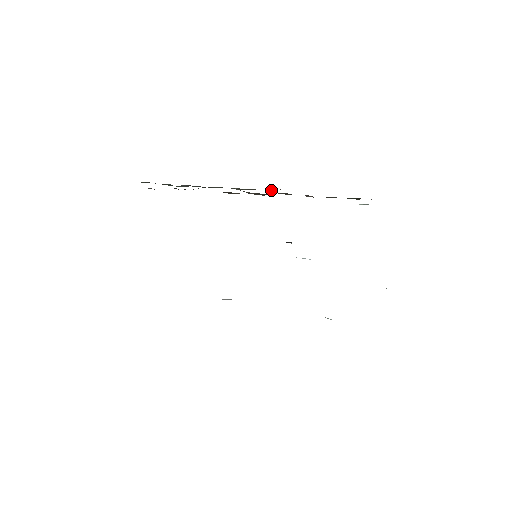
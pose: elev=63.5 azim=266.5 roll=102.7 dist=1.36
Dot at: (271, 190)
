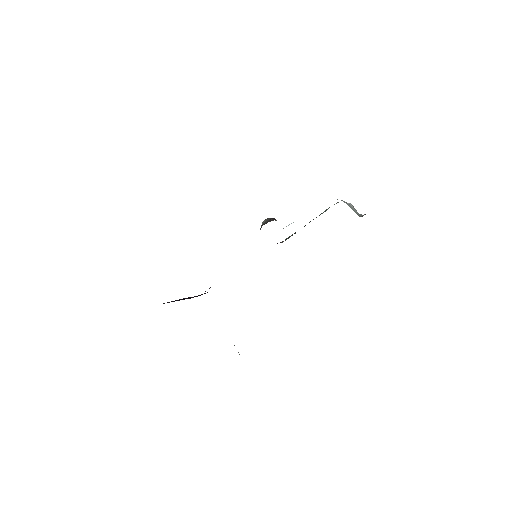
Dot at: occluded
